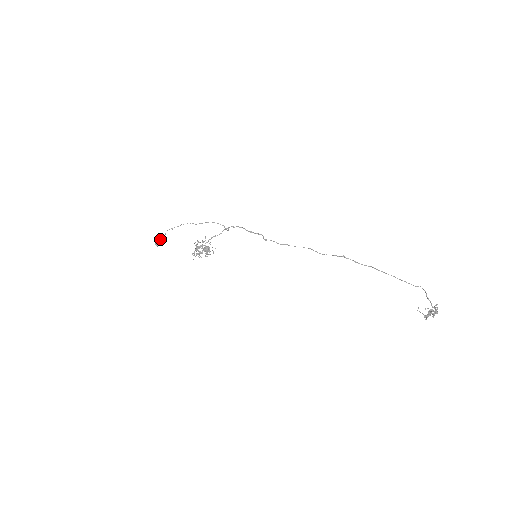
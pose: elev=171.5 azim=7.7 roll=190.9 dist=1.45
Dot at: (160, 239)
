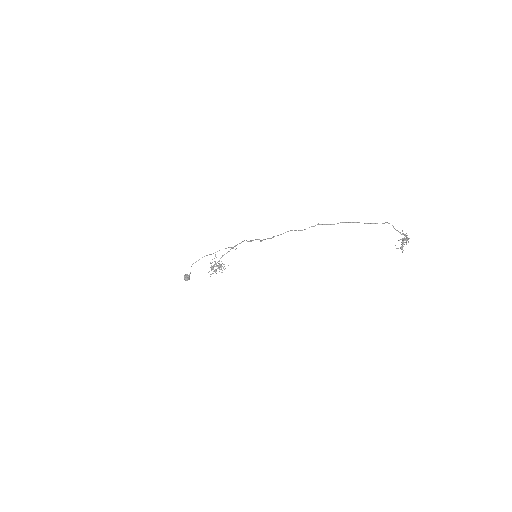
Dot at: occluded
